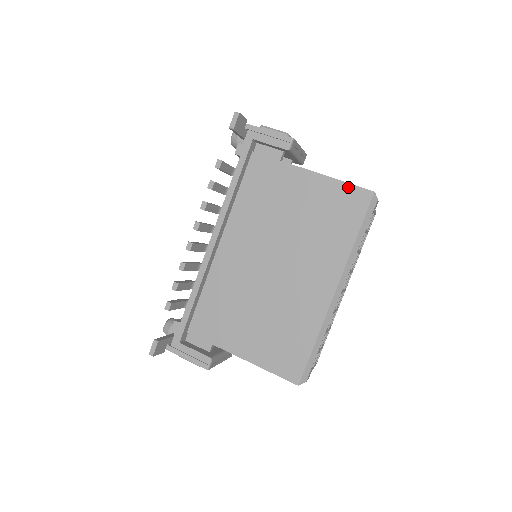
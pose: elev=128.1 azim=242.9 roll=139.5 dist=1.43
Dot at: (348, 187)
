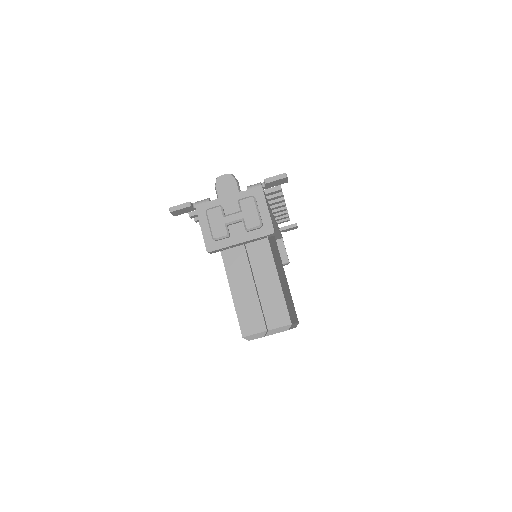
Dot at: (237, 314)
